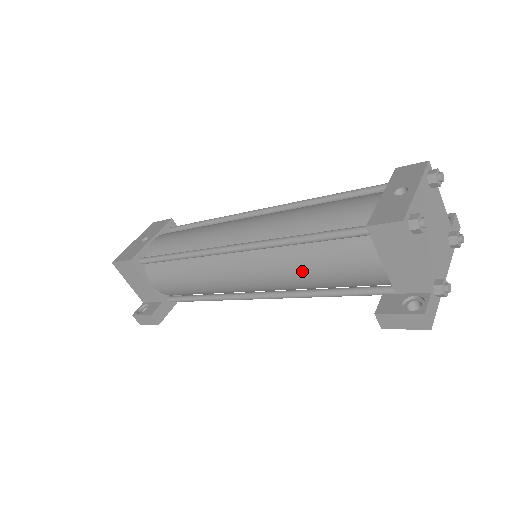
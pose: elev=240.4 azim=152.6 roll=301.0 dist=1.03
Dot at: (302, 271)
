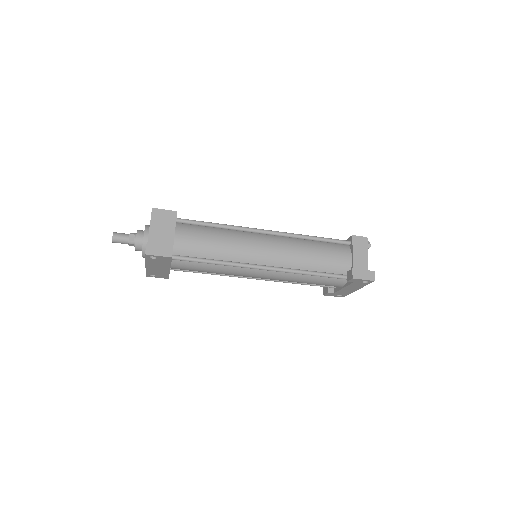
Dot at: (309, 252)
